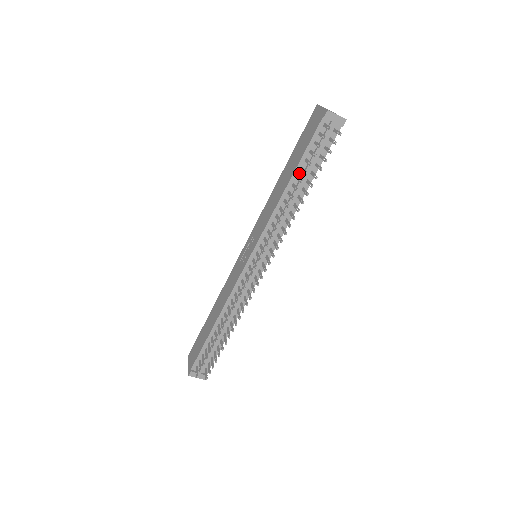
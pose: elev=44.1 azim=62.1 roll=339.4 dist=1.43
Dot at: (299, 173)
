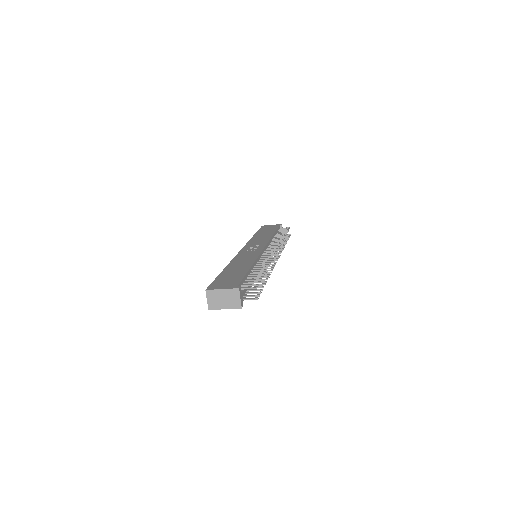
Dot at: (275, 235)
